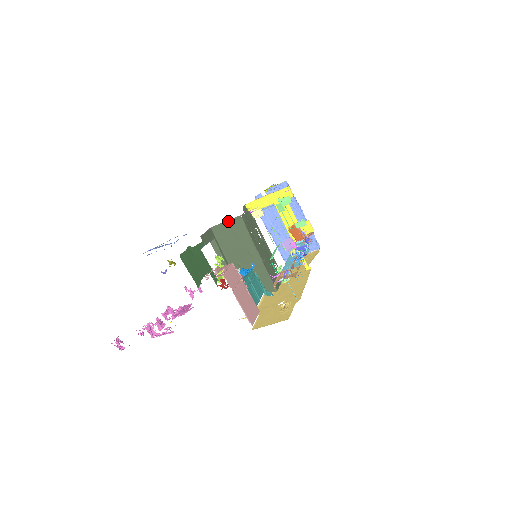
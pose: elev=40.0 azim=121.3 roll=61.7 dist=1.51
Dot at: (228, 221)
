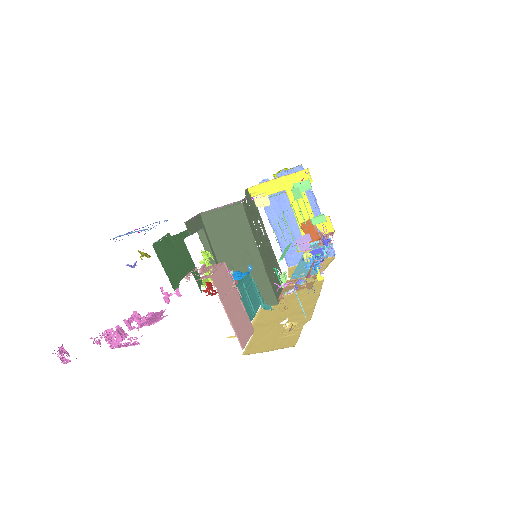
Dot at: (223, 207)
